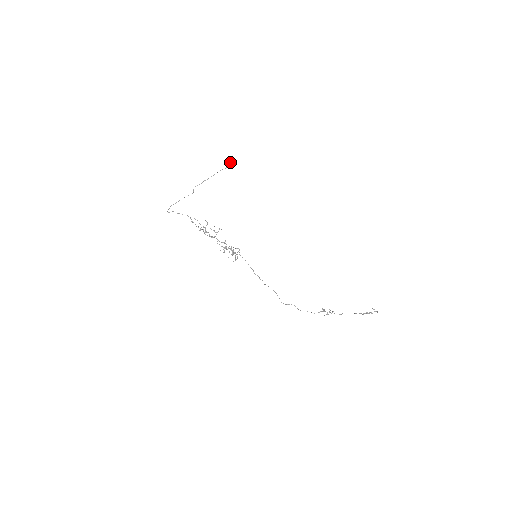
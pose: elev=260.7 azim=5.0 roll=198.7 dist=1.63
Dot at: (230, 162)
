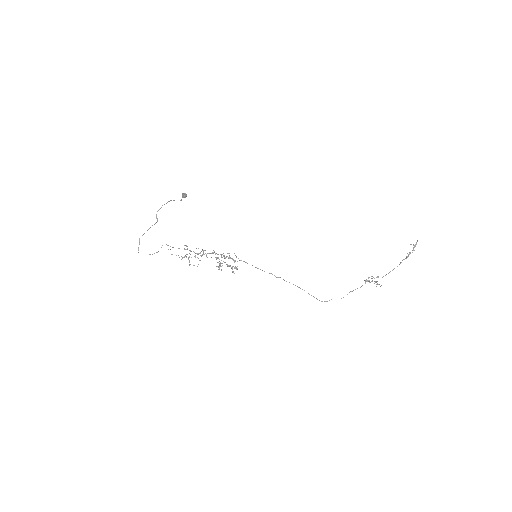
Dot at: occluded
